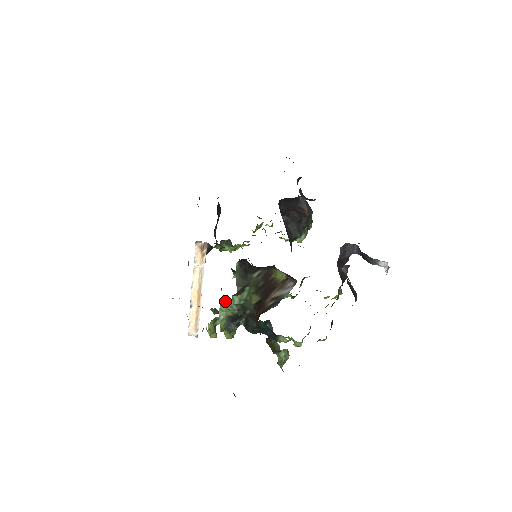
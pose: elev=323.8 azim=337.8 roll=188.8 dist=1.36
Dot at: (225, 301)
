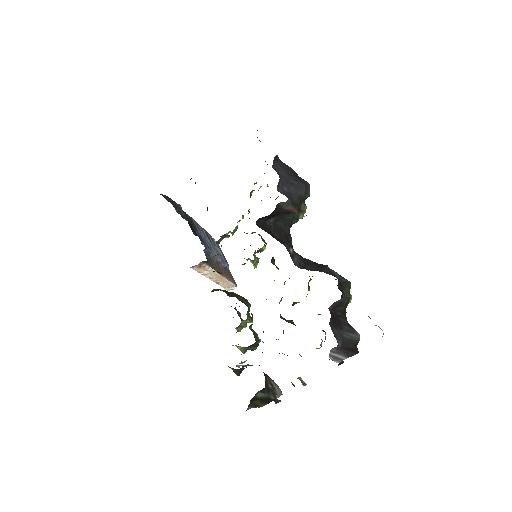
Dot at: occluded
